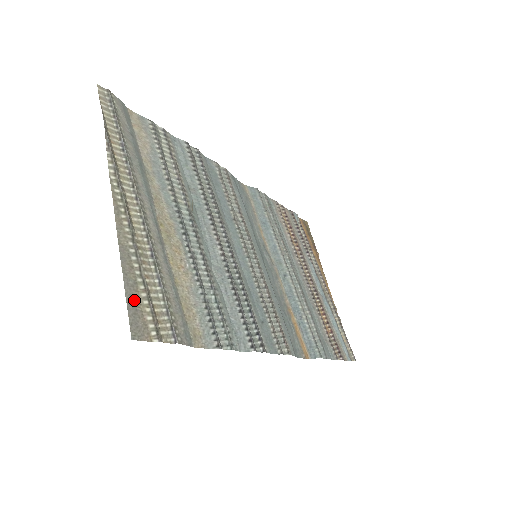
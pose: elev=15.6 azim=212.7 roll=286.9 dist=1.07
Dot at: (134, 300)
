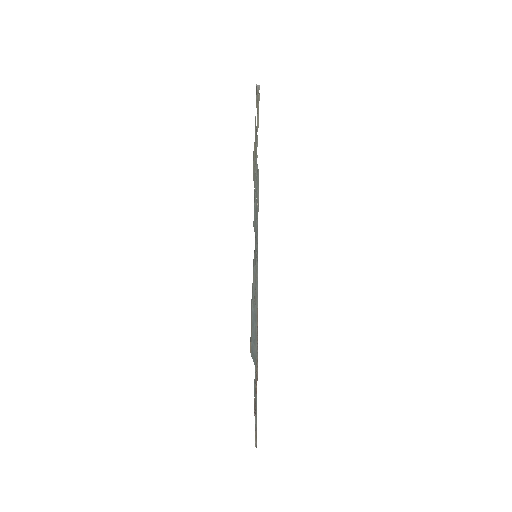
Dot at: (256, 93)
